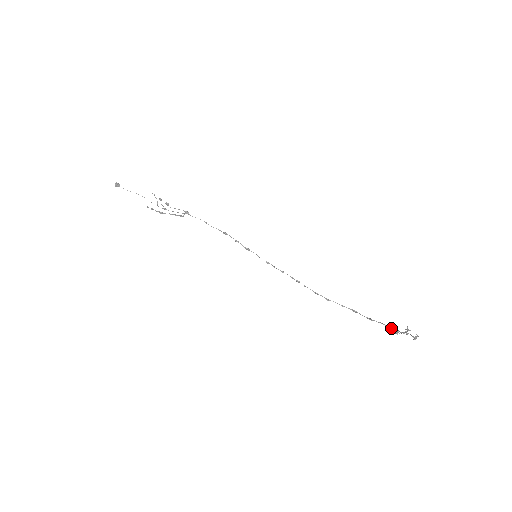
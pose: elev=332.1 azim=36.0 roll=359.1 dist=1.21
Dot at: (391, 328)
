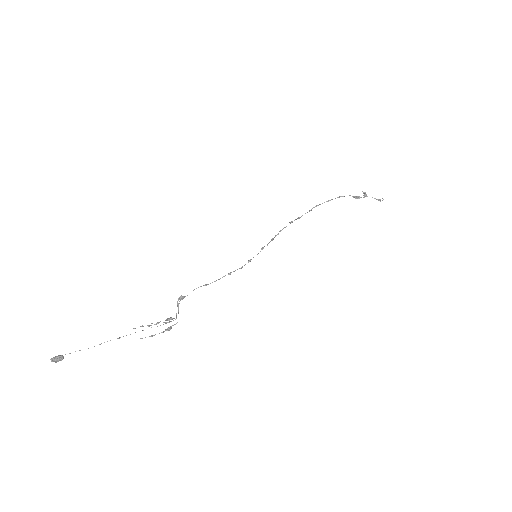
Dot at: occluded
